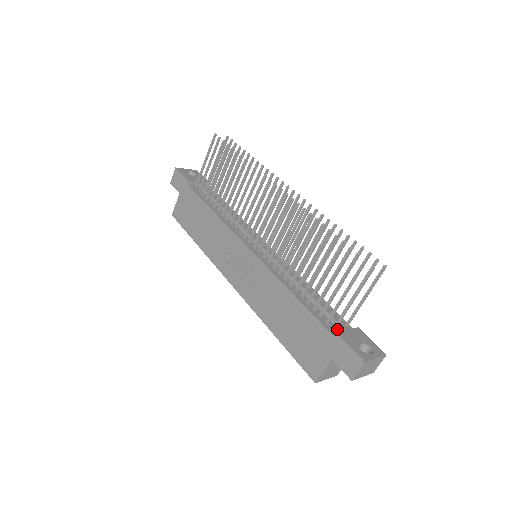
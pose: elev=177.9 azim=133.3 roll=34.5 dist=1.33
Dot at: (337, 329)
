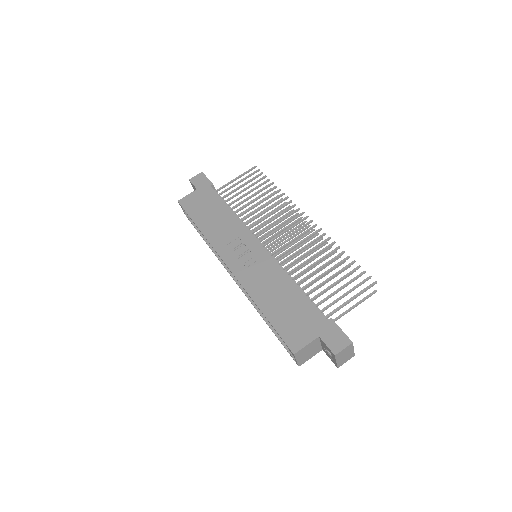
Dot at: occluded
